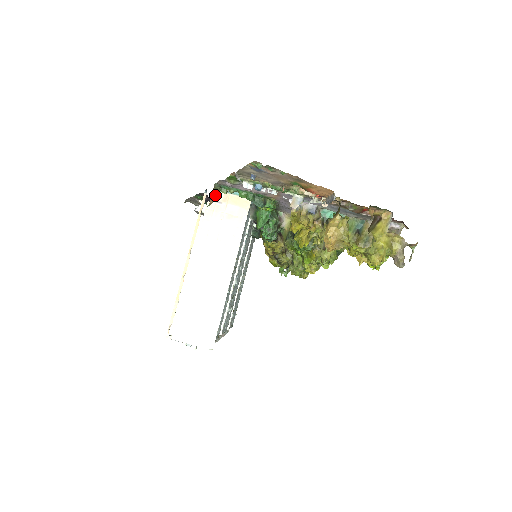
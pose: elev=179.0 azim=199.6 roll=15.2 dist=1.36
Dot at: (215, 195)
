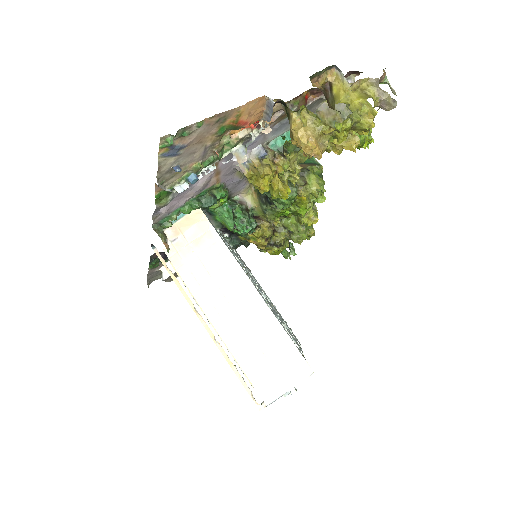
Dot at: (163, 237)
